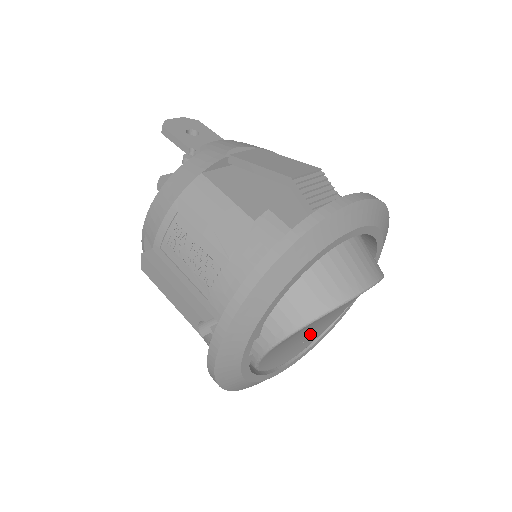
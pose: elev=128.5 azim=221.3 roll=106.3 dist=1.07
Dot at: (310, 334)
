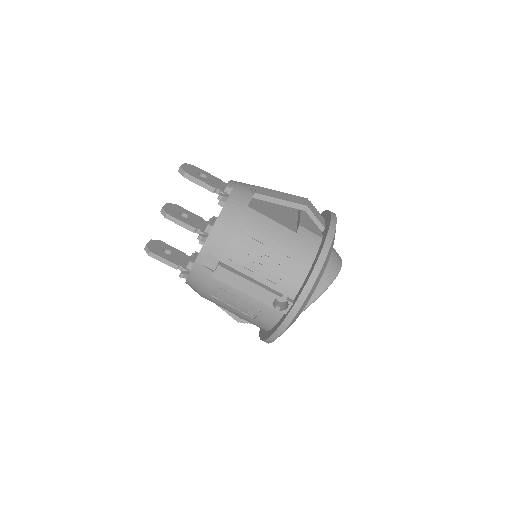
Dot at: occluded
